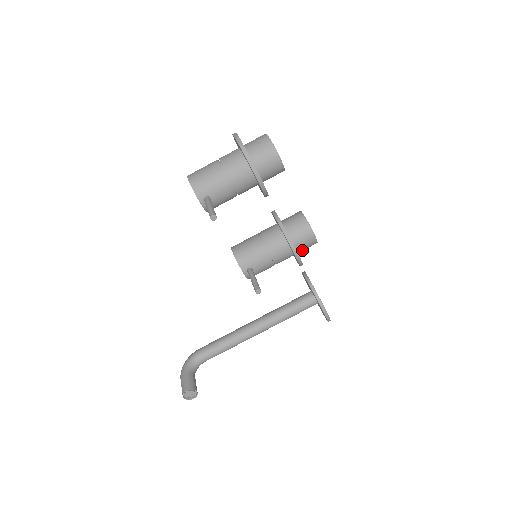
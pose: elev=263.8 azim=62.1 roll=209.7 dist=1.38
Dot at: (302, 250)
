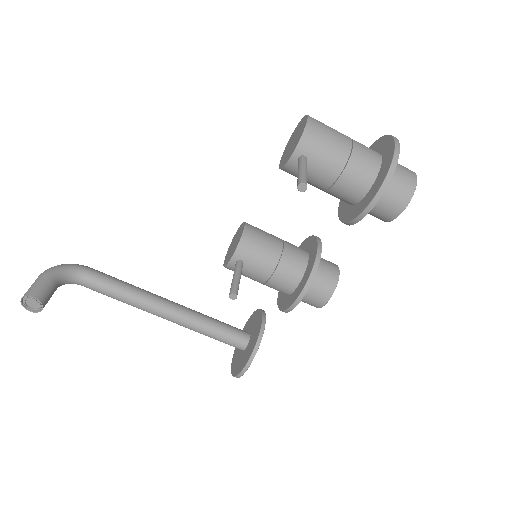
Dot at: occluded
